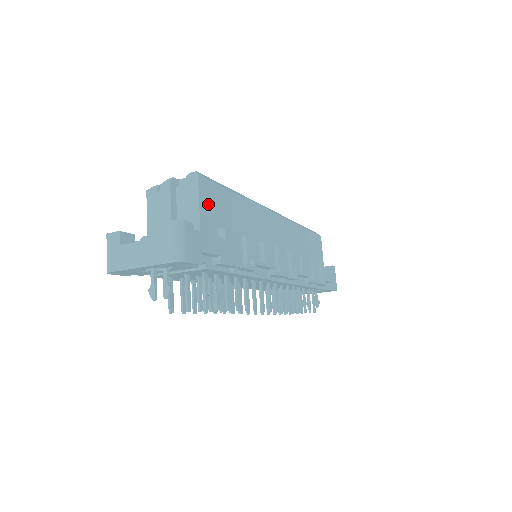
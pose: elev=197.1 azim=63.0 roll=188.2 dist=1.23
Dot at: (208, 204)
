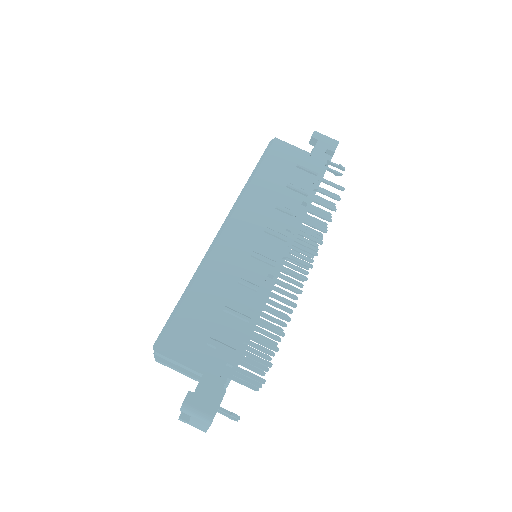
Dot at: (182, 349)
